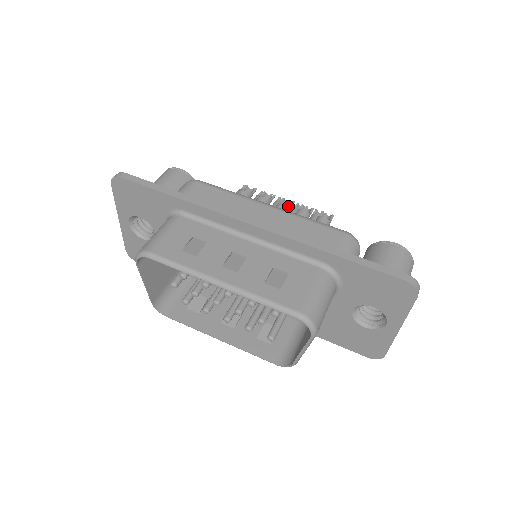
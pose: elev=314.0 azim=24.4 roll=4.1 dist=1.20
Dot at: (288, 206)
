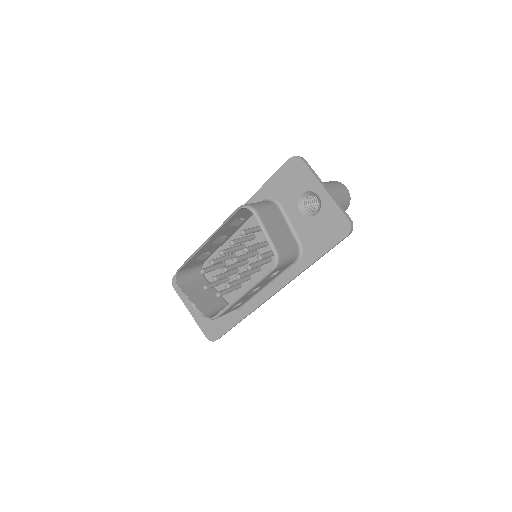
Dot at: occluded
